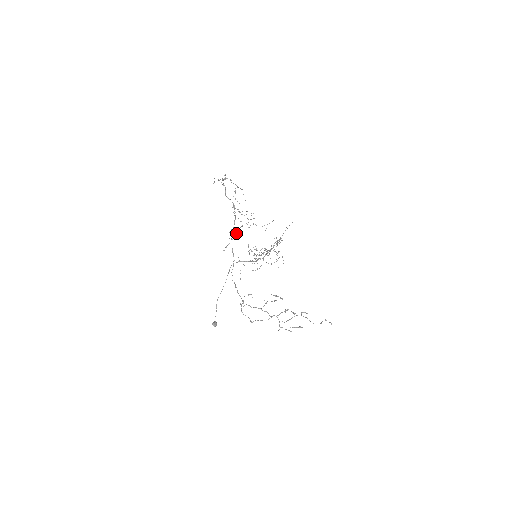
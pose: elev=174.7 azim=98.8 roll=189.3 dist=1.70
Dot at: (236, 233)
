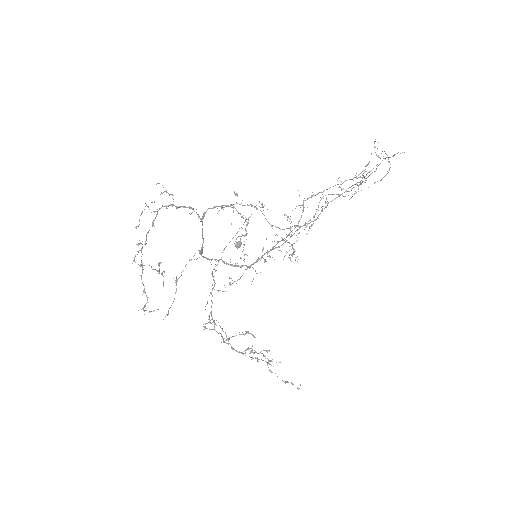
Dot at: (174, 299)
